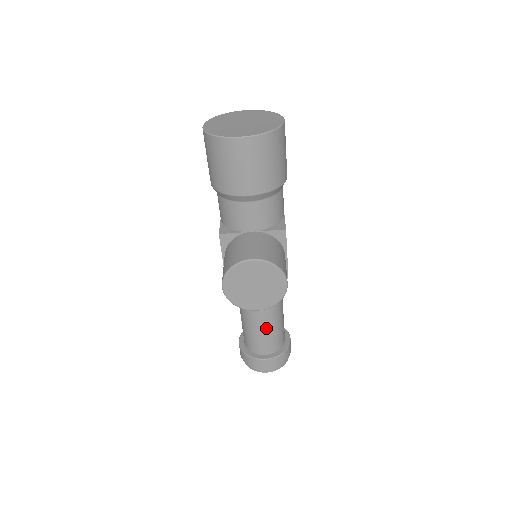
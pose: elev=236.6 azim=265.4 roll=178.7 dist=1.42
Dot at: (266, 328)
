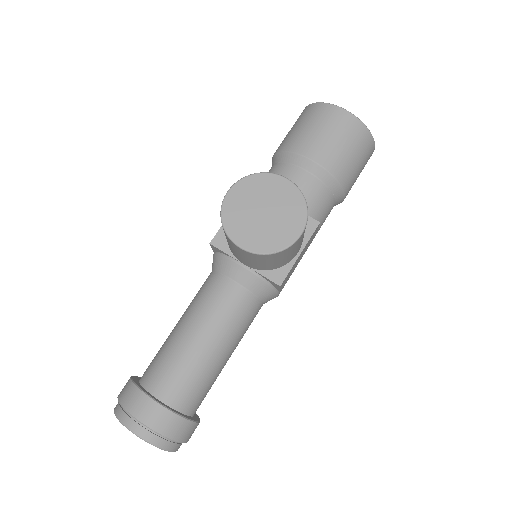
Dot at: (196, 352)
